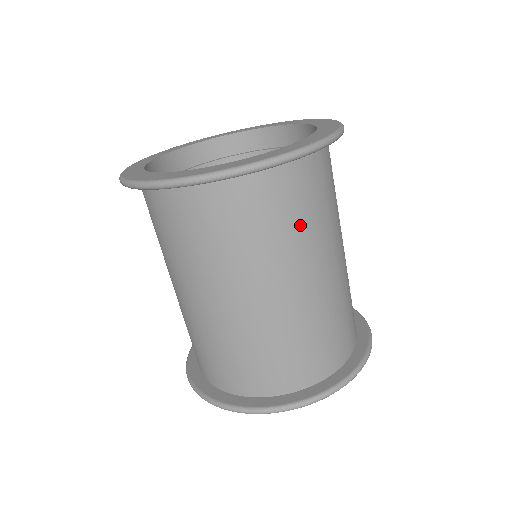
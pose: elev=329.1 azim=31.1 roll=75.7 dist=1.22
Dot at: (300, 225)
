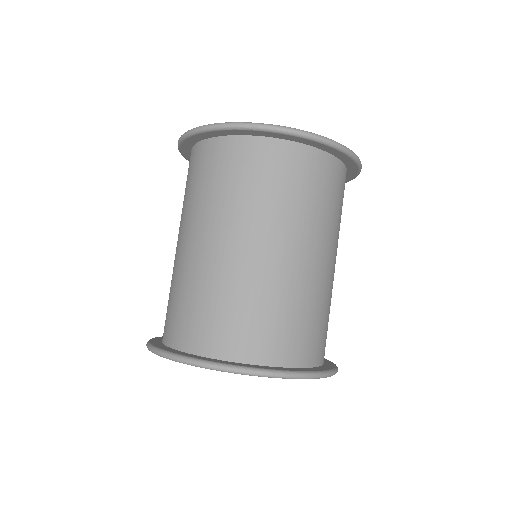
Dot at: (283, 198)
